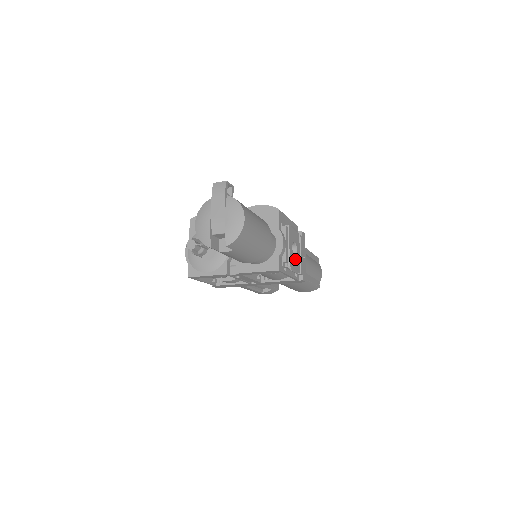
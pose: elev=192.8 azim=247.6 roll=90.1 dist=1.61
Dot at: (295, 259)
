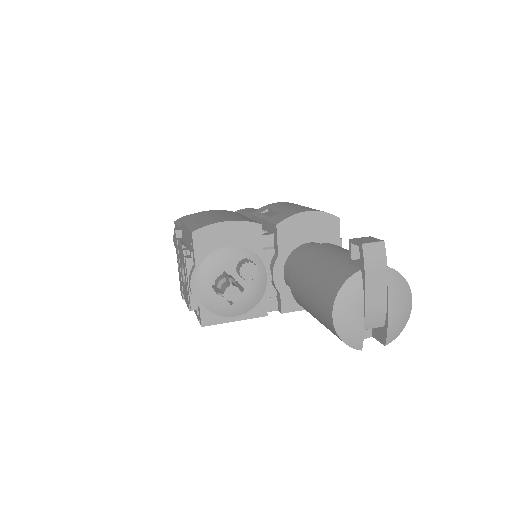
Dot at: occluded
